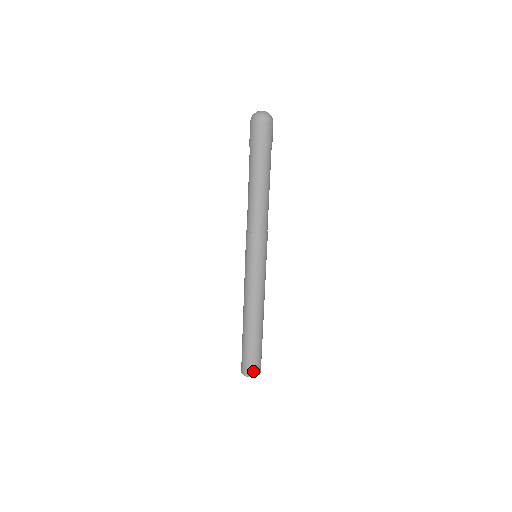
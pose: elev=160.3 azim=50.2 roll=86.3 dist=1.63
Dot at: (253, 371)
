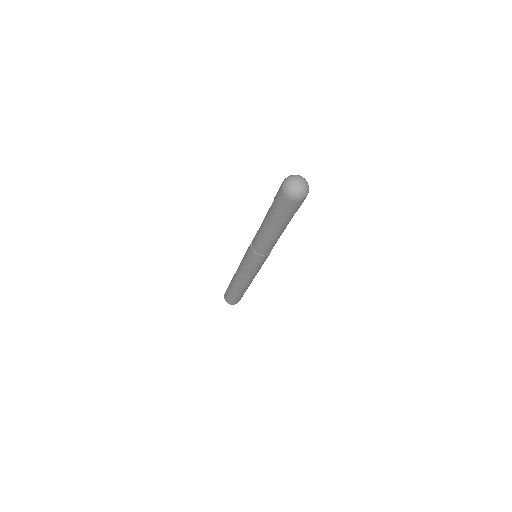
Dot at: (228, 301)
